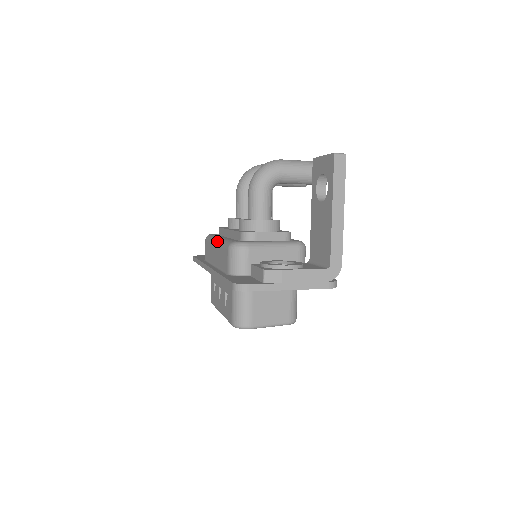
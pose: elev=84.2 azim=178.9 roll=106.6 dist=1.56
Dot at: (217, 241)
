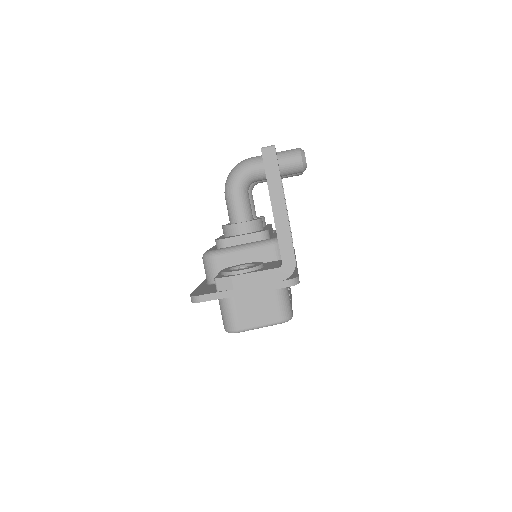
Dot at: occluded
